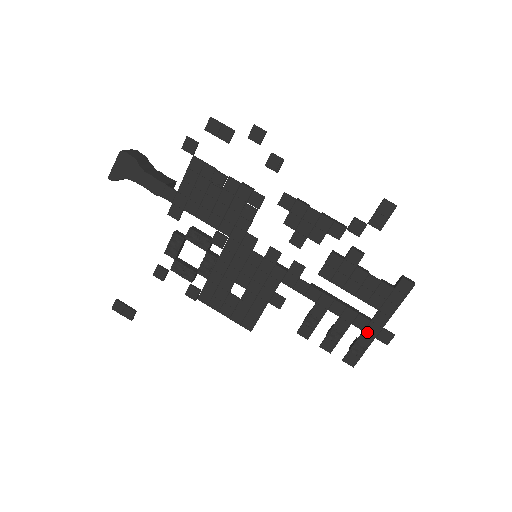
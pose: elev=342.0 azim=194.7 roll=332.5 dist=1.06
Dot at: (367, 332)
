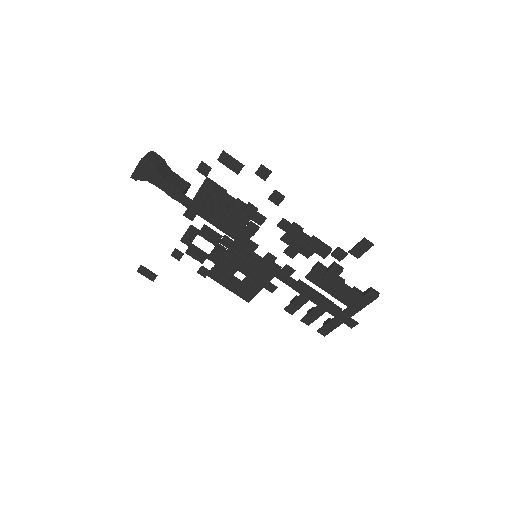
Dot at: (338, 318)
